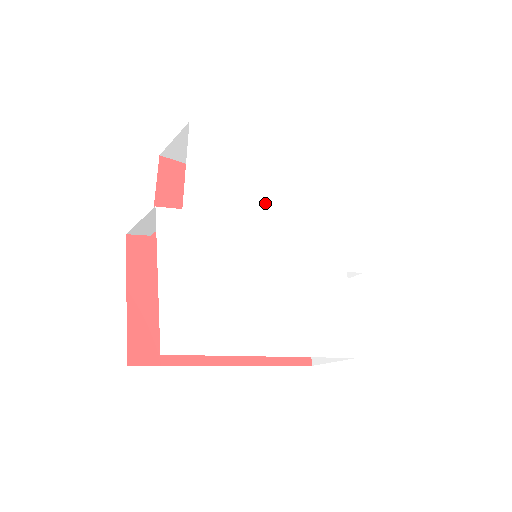
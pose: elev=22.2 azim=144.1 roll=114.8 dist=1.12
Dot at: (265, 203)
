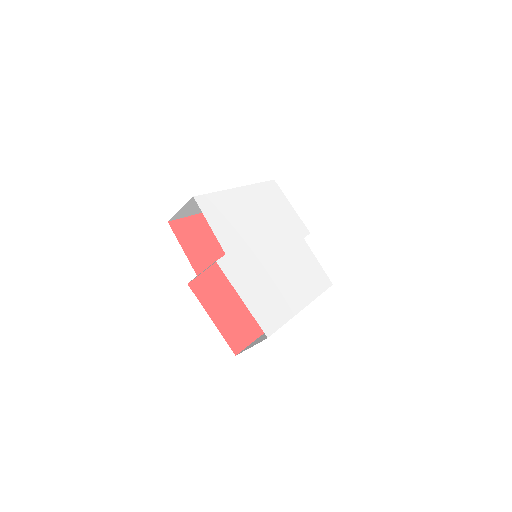
Dot at: (251, 223)
